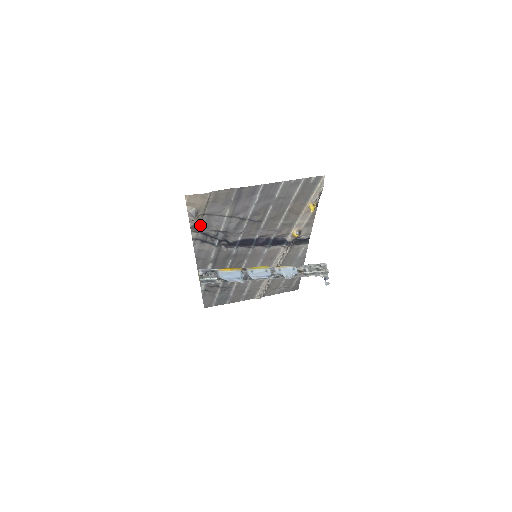
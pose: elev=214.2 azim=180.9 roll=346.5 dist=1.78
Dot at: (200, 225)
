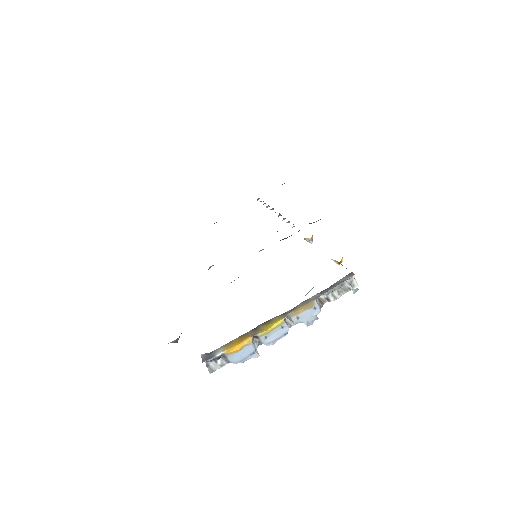
Dot at: occluded
